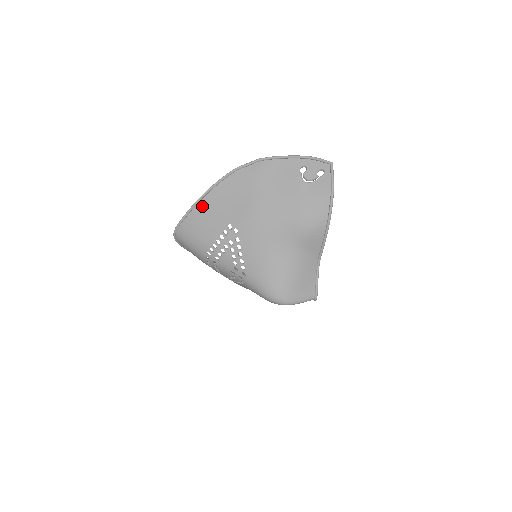
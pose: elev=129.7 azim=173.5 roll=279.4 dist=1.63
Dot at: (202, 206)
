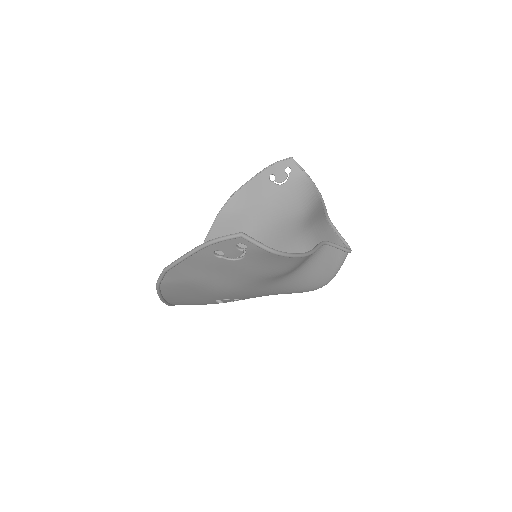
Dot at: (173, 301)
